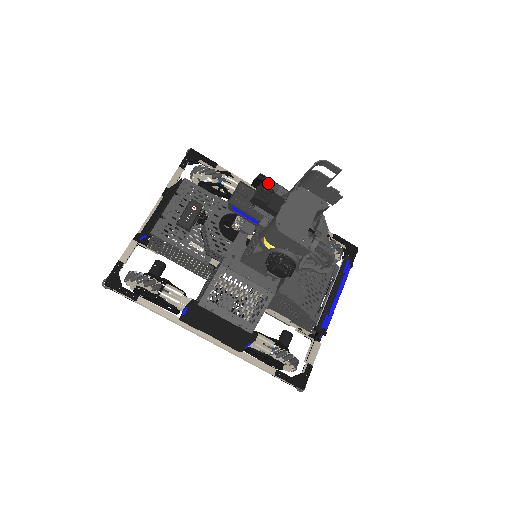
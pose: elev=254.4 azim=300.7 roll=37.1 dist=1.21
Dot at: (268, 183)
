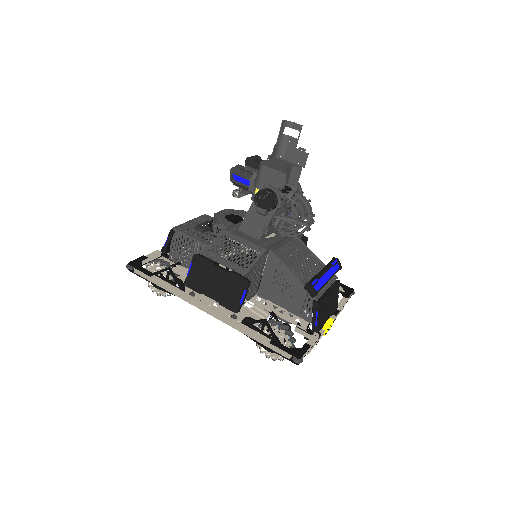
Dot at: occluded
